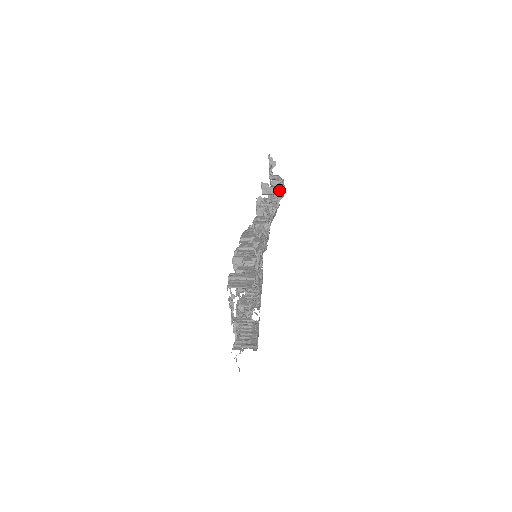
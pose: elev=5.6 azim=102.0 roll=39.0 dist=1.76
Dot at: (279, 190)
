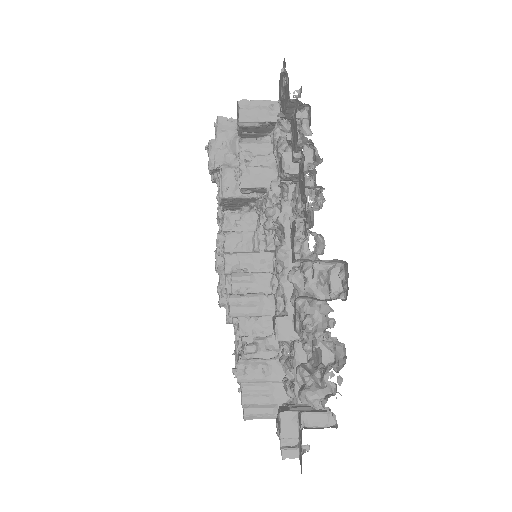
Dot at: (331, 261)
